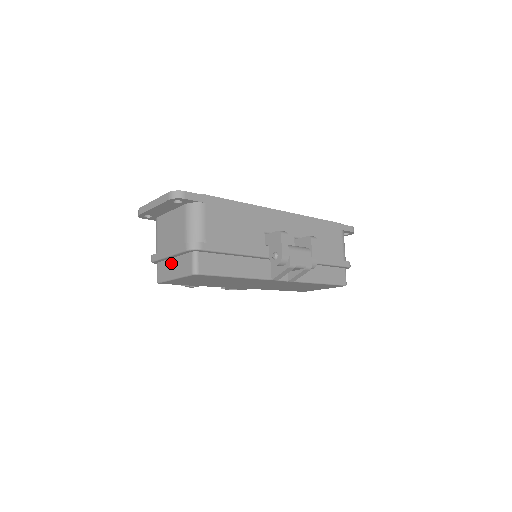
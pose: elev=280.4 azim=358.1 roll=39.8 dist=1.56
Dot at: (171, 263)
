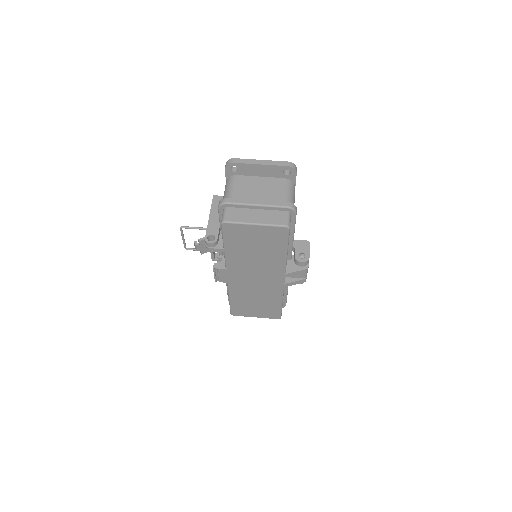
Dot at: (253, 212)
